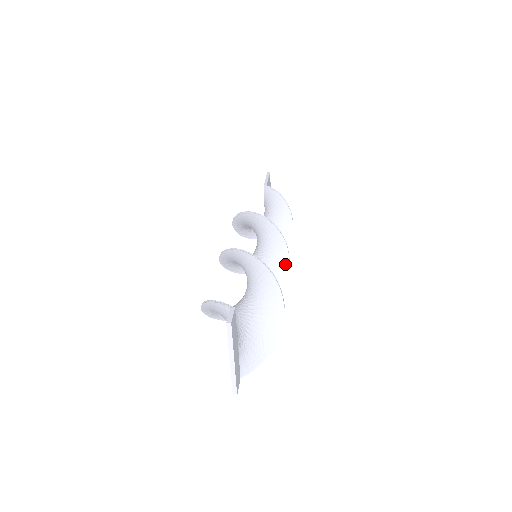
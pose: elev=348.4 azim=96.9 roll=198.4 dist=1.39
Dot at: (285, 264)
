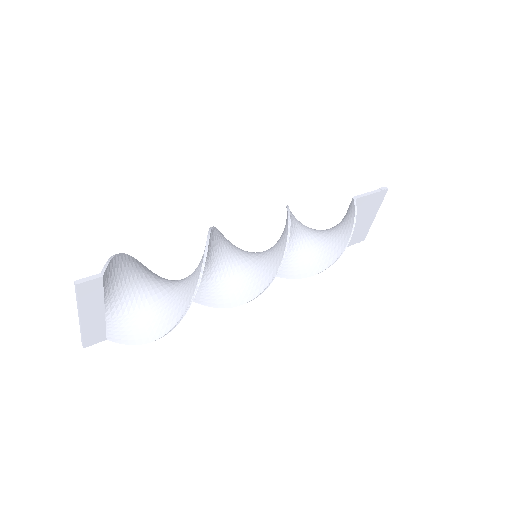
Dot at: (263, 284)
